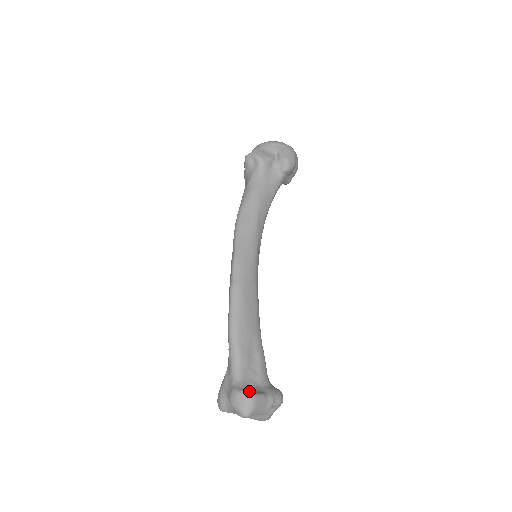
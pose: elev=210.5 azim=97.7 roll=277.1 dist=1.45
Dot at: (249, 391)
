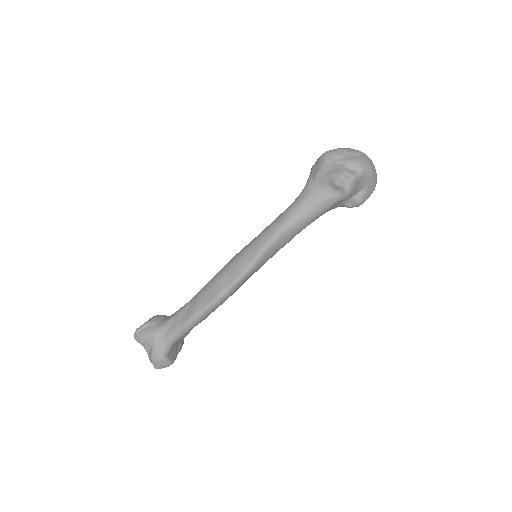
Dot at: (172, 359)
